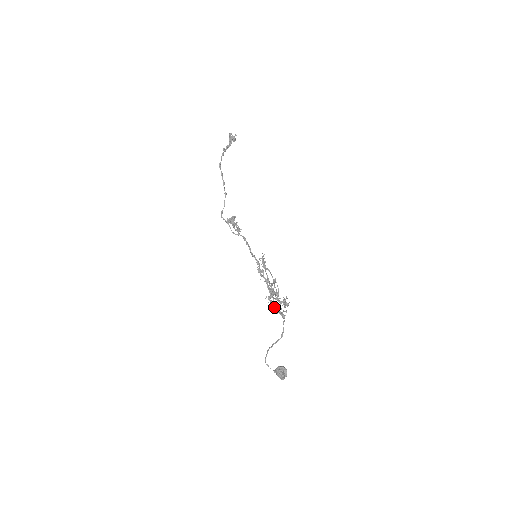
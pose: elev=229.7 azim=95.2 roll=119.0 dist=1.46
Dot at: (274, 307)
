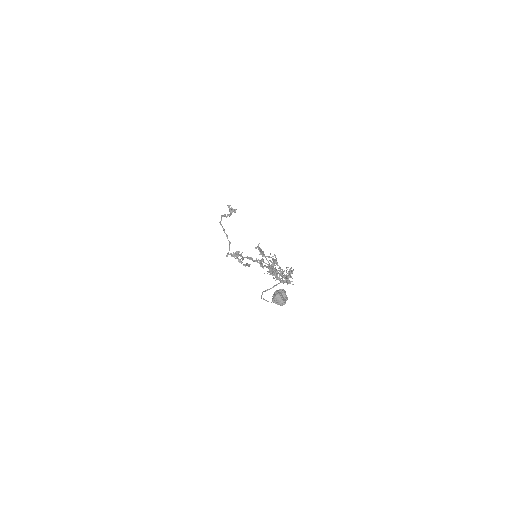
Dot at: (272, 269)
